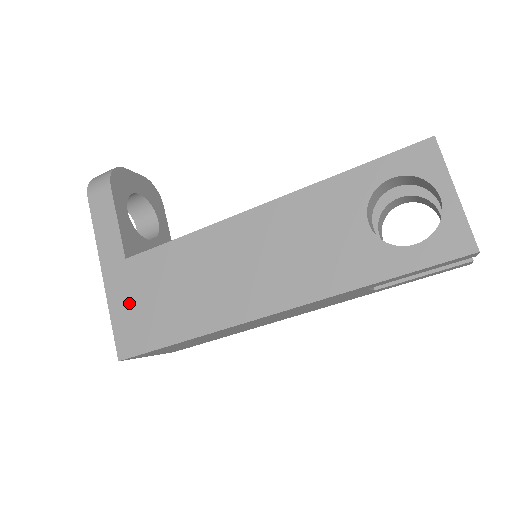
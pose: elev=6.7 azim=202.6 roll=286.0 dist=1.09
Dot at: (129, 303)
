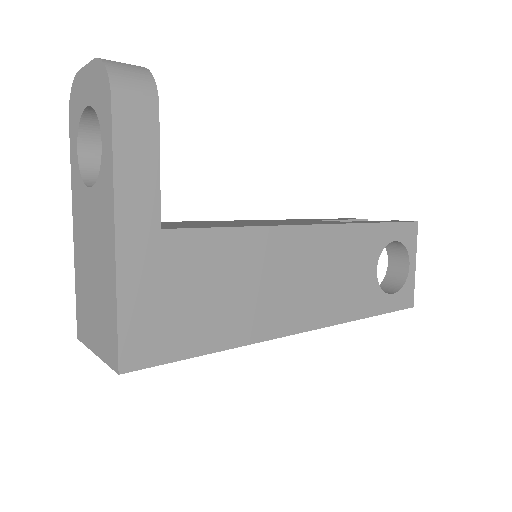
Dot at: (154, 294)
